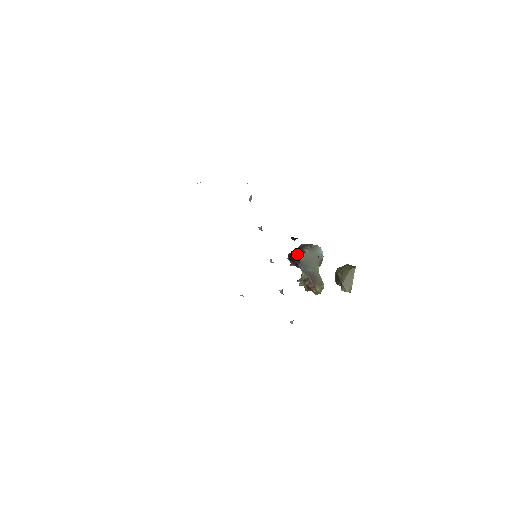
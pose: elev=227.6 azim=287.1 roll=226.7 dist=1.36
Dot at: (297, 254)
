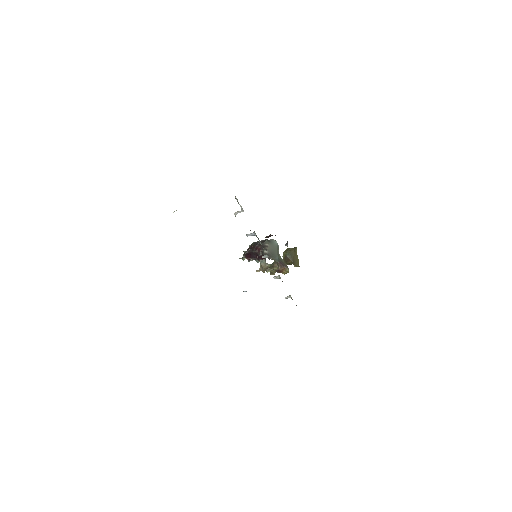
Dot at: (261, 249)
